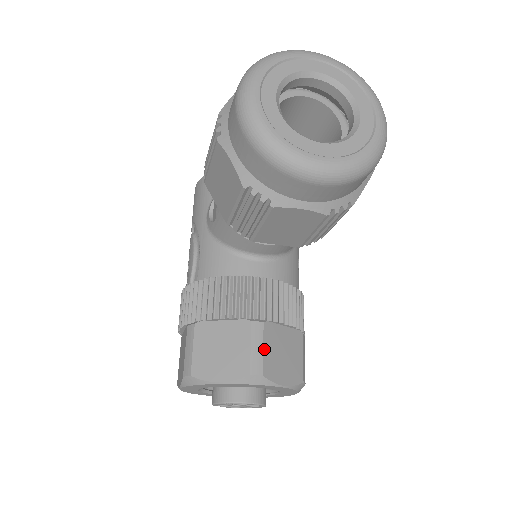
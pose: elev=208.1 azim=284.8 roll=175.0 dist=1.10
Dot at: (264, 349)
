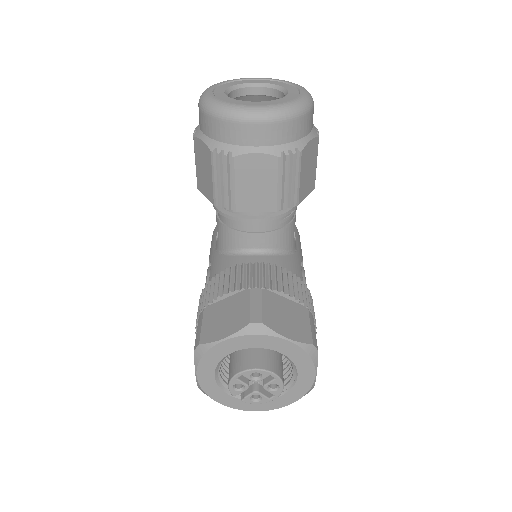
Dot at: (263, 306)
